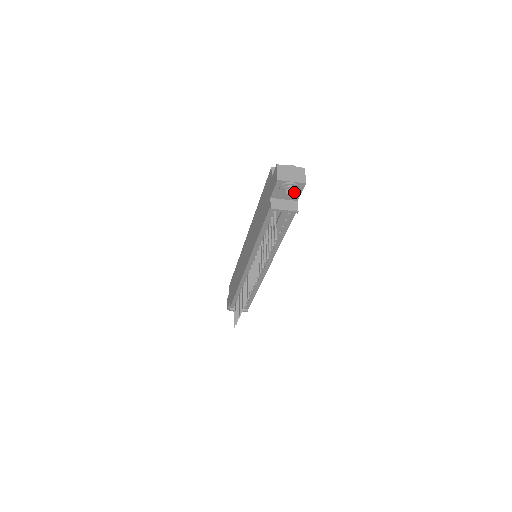
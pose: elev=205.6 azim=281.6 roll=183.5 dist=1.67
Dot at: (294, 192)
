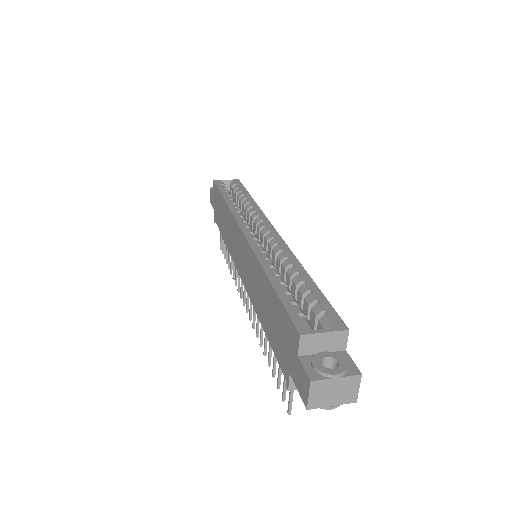
Dot at: occluded
